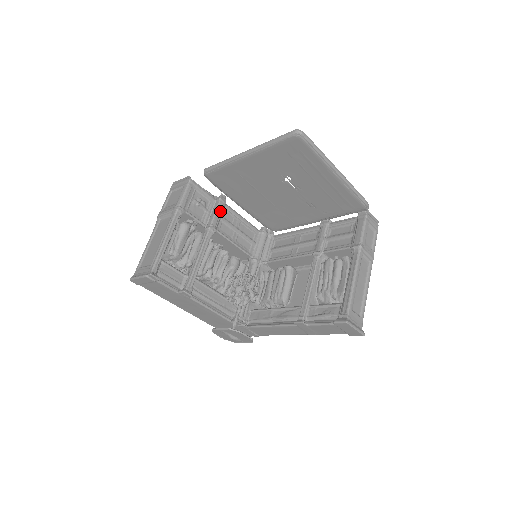
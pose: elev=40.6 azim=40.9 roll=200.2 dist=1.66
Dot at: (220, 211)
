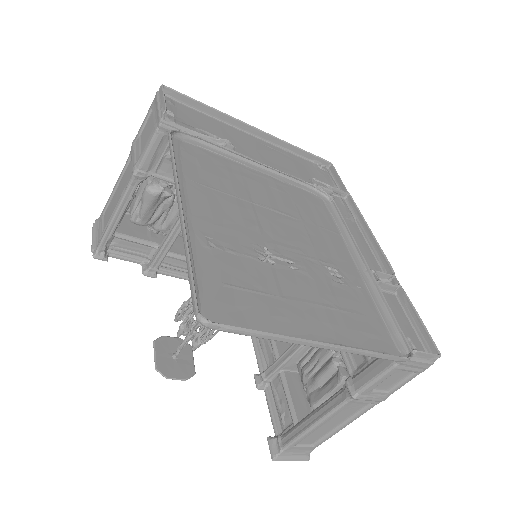
Dot at: occluded
